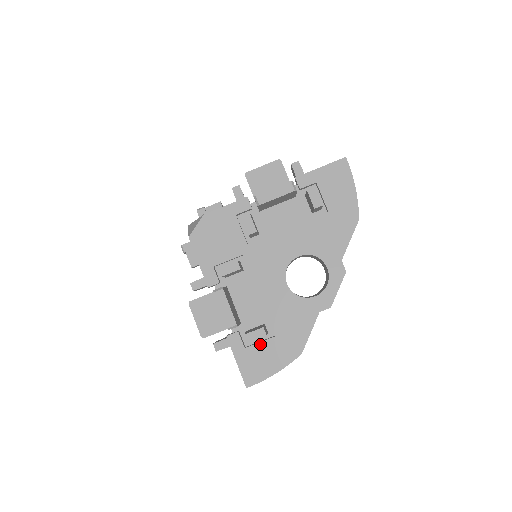
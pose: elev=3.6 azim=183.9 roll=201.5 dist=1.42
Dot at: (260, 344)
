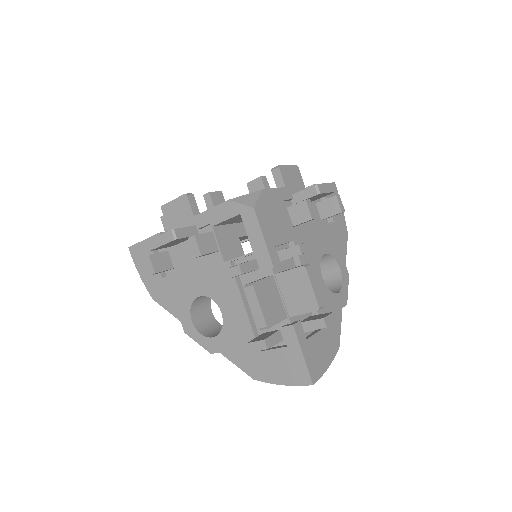
Dot at: (315, 335)
